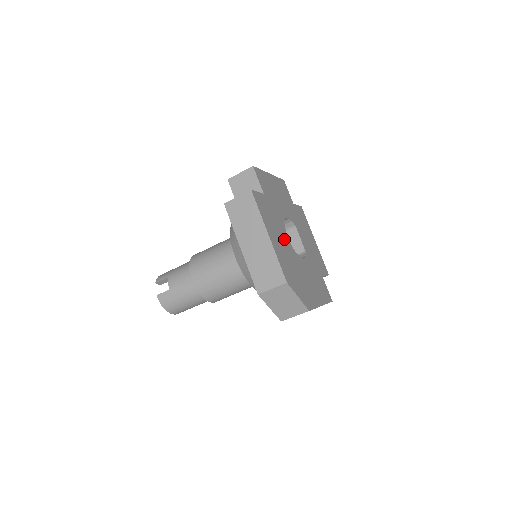
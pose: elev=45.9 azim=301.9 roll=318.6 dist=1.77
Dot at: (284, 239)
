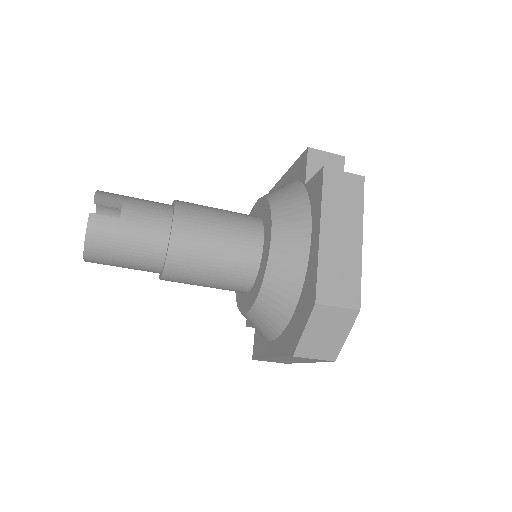
Dot at: occluded
